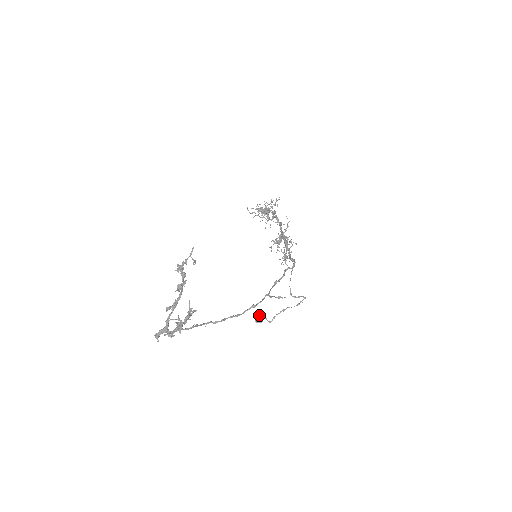
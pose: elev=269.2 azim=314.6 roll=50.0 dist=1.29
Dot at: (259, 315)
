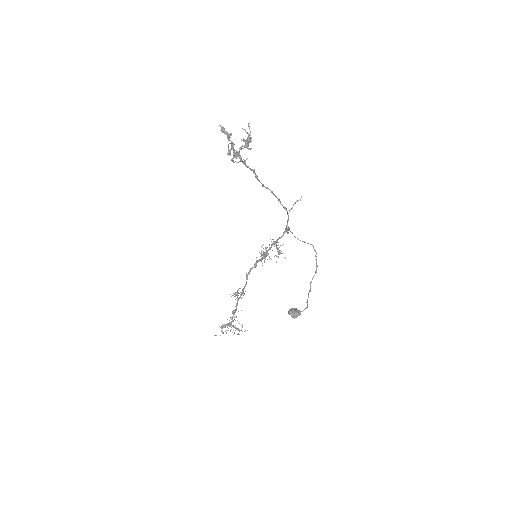
Dot at: (293, 308)
